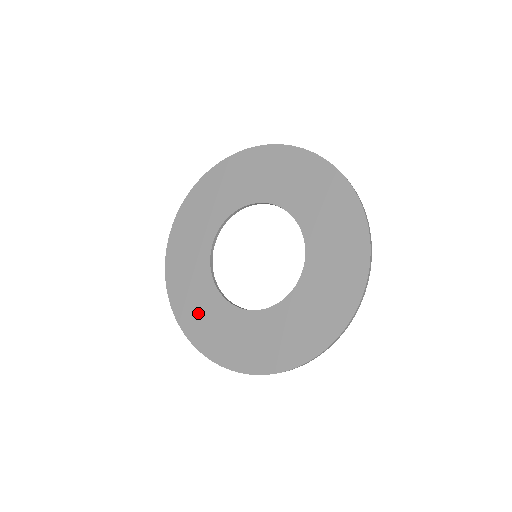
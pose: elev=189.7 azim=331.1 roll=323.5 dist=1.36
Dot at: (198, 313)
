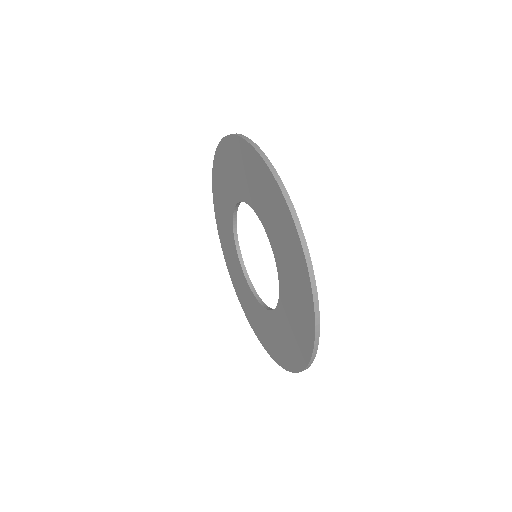
Dot at: (230, 258)
